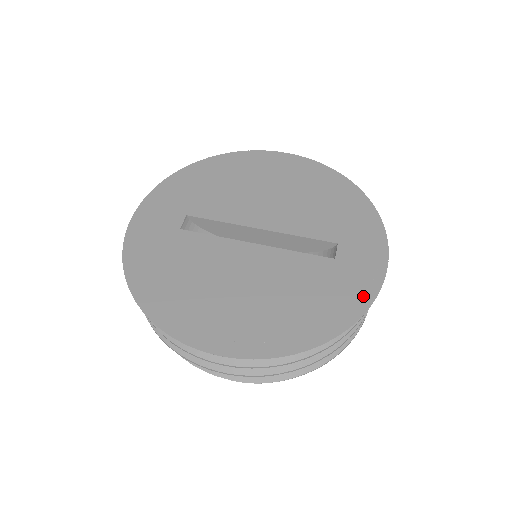
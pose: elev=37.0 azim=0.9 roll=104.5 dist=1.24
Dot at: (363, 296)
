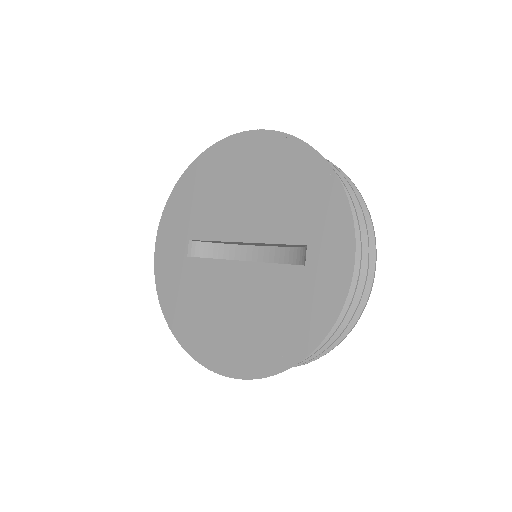
Dot at: (331, 307)
